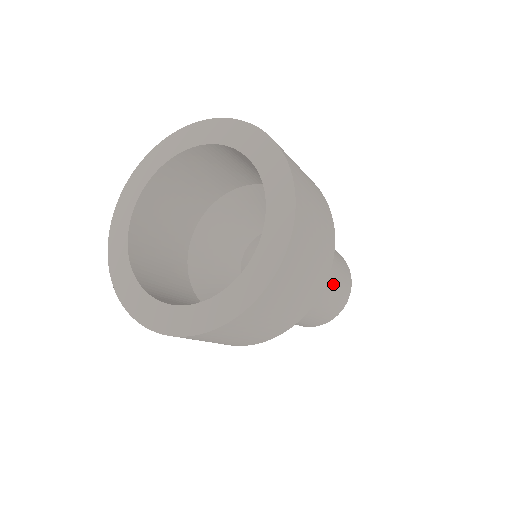
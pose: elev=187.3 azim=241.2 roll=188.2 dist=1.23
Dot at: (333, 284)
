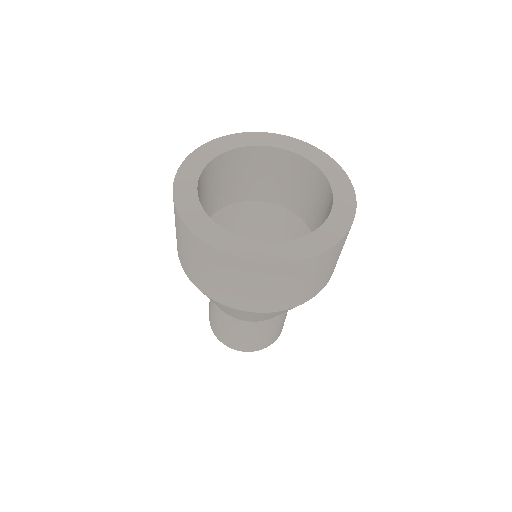
Dot at: occluded
